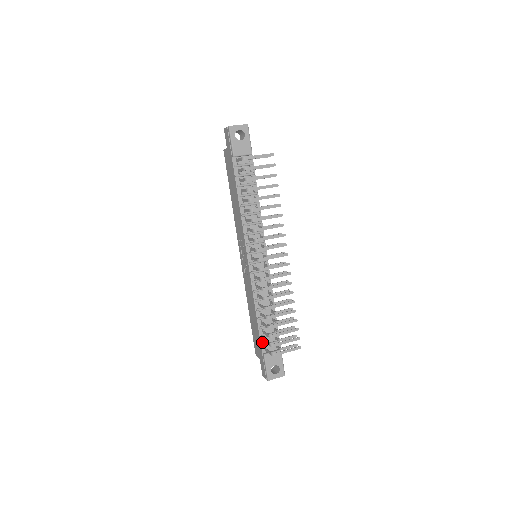
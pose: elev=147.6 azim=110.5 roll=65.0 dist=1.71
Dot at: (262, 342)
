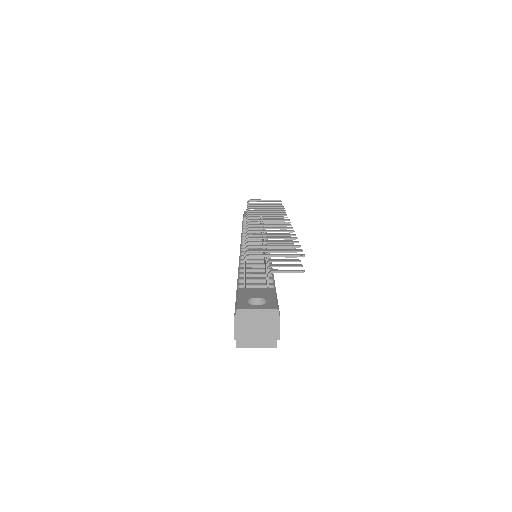
Dot at: (240, 286)
